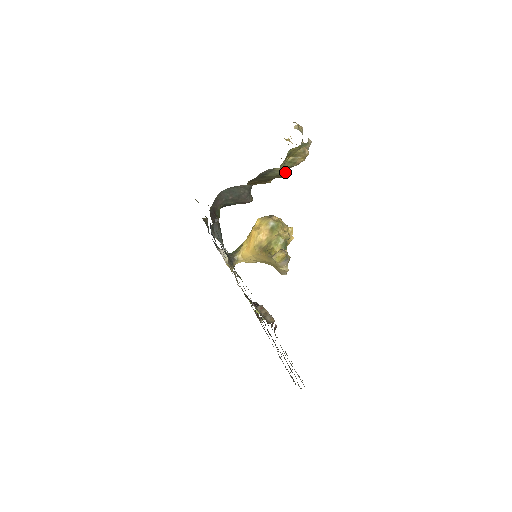
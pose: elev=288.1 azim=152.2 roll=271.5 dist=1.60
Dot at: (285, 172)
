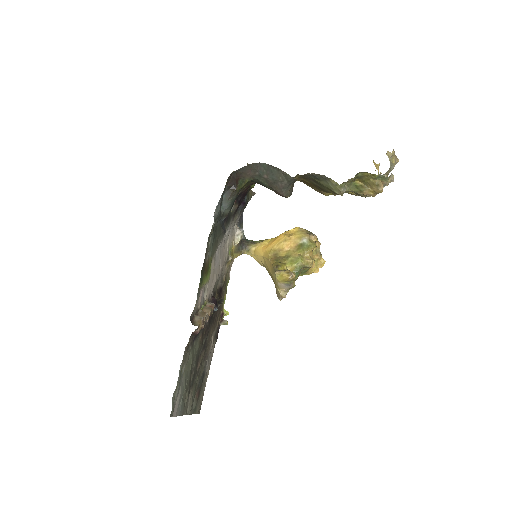
Dot at: (339, 190)
